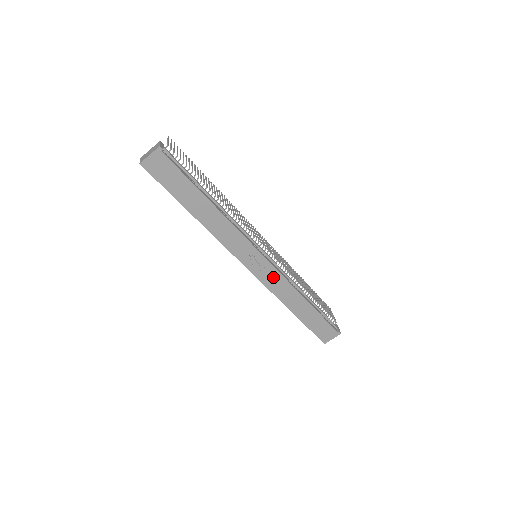
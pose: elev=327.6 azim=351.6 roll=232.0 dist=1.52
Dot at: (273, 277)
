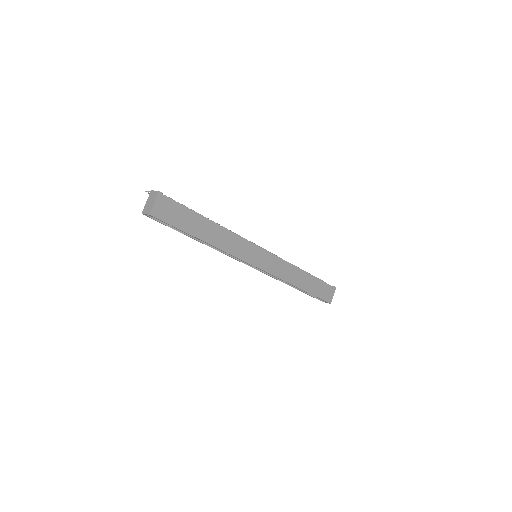
Dot at: (277, 265)
